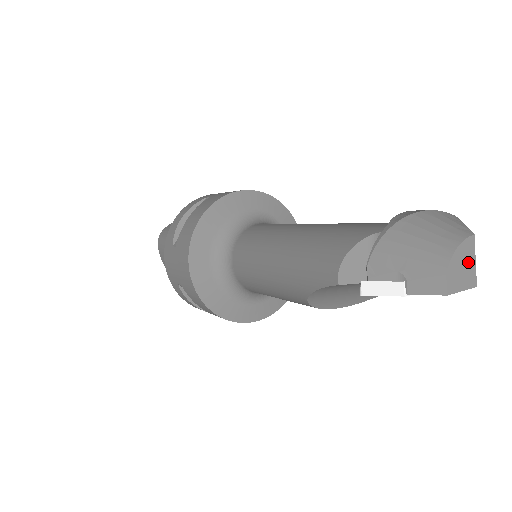
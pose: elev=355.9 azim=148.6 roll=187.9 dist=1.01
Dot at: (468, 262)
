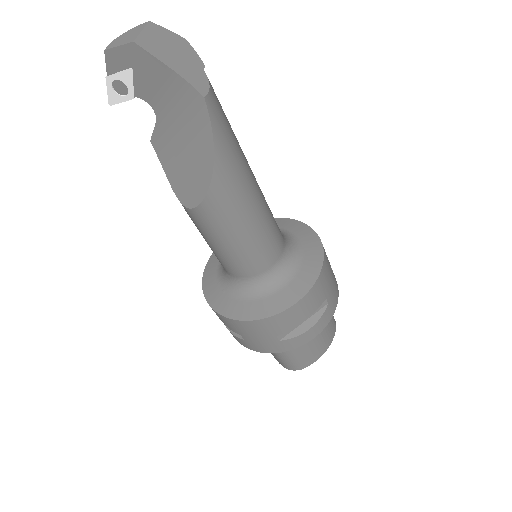
Dot at: (134, 33)
